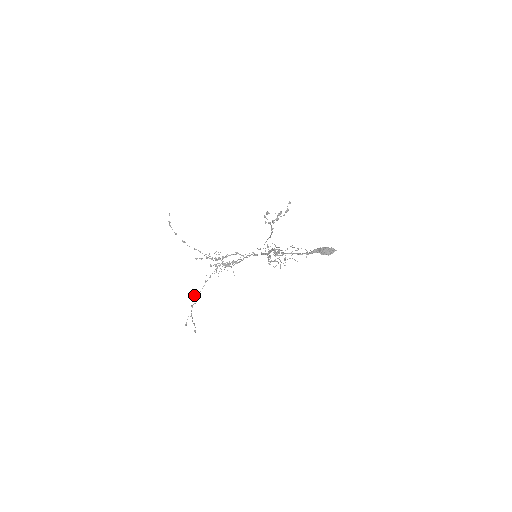
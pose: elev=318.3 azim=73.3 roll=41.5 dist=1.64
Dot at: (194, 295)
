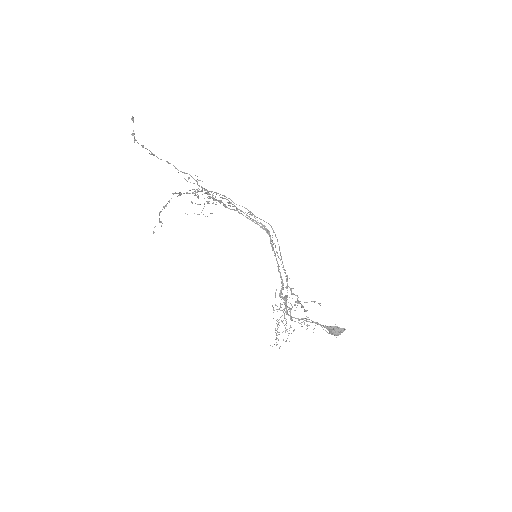
Dot at: occluded
